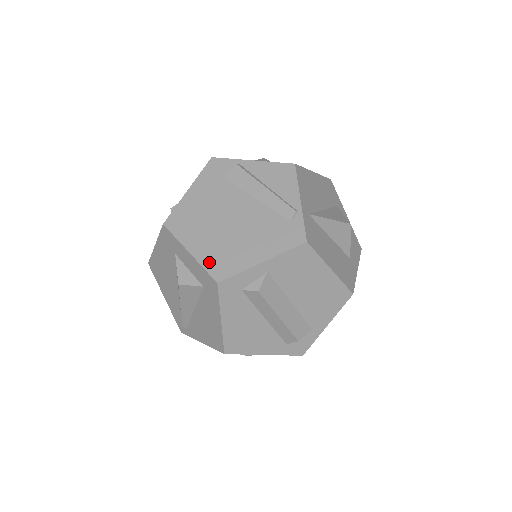
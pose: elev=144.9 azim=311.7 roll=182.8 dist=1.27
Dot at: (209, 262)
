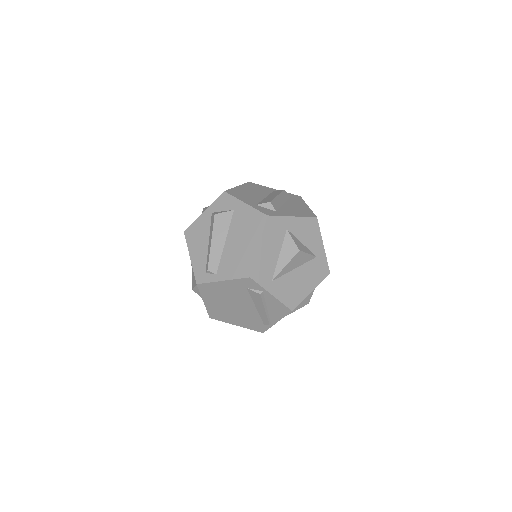
Dot at: (211, 311)
